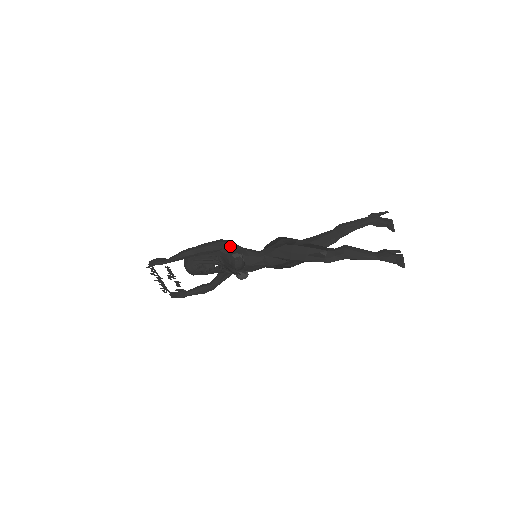
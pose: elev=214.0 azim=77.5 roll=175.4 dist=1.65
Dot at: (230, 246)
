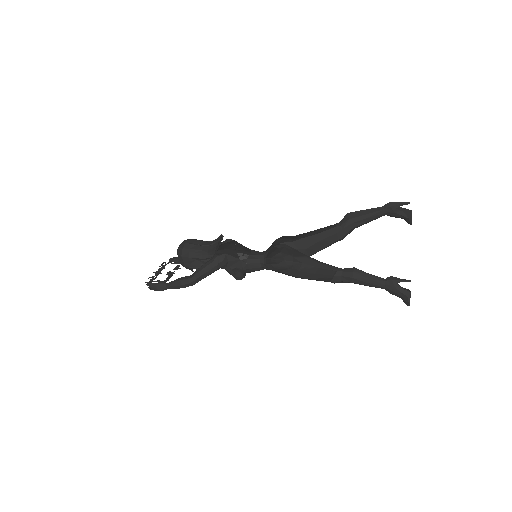
Dot at: (228, 261)
